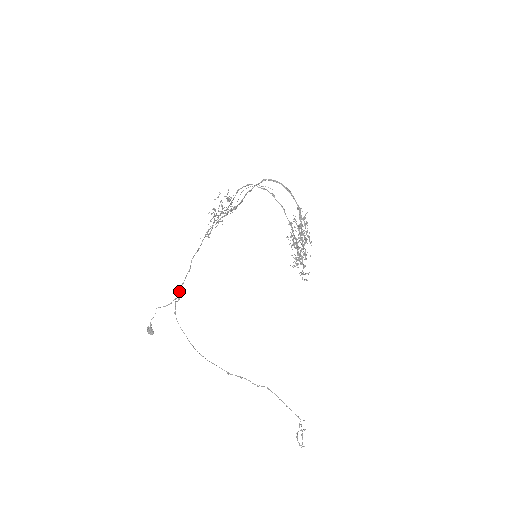
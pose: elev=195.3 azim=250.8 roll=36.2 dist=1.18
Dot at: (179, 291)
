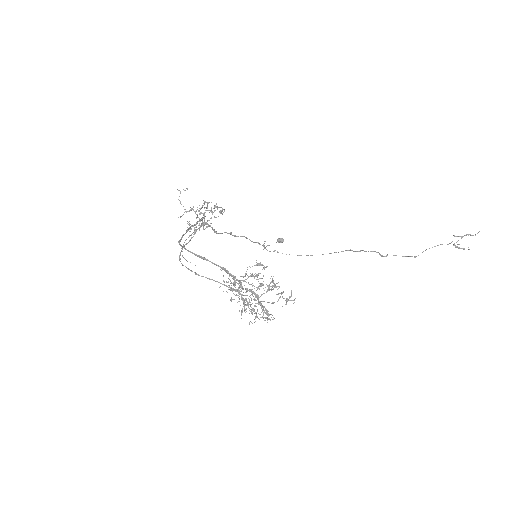
Dot at: (259, 243)
